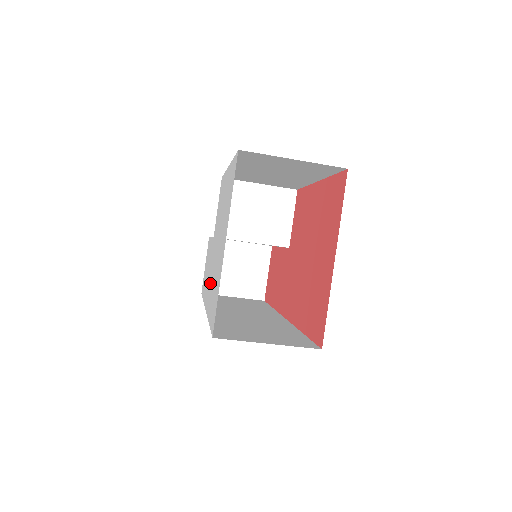
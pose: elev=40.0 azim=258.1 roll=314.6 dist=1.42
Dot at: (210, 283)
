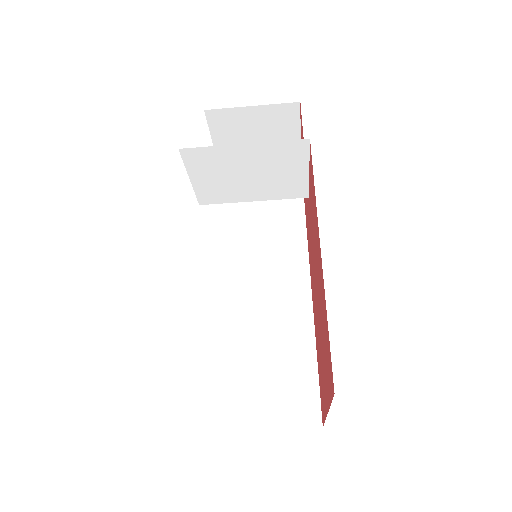
Dot at: occluded
